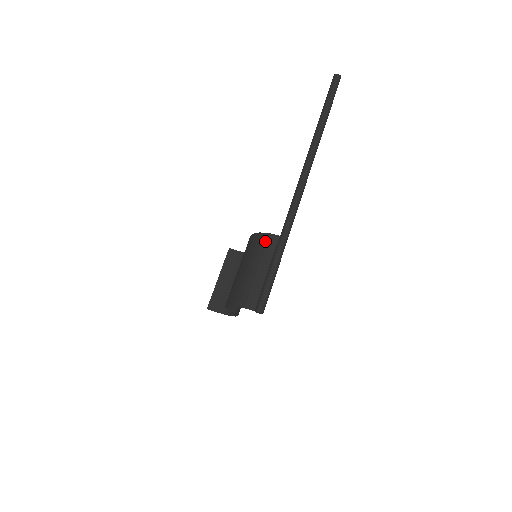
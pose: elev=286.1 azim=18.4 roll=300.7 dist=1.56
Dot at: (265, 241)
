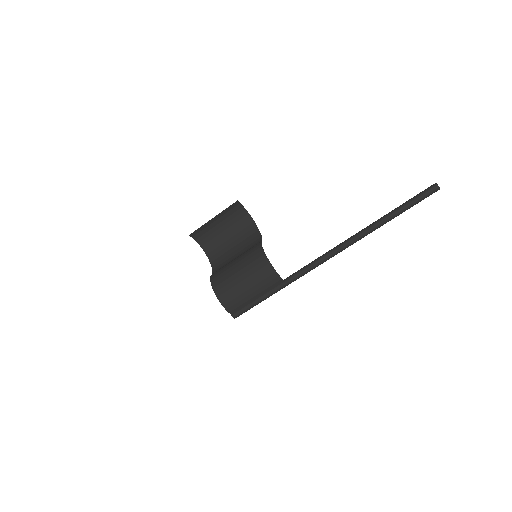
Dot at: (272, 278)
